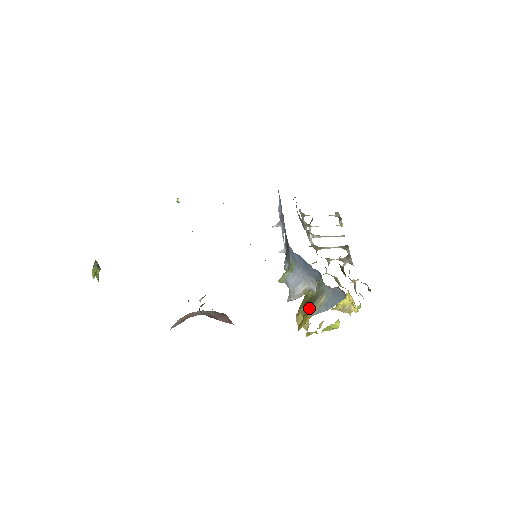
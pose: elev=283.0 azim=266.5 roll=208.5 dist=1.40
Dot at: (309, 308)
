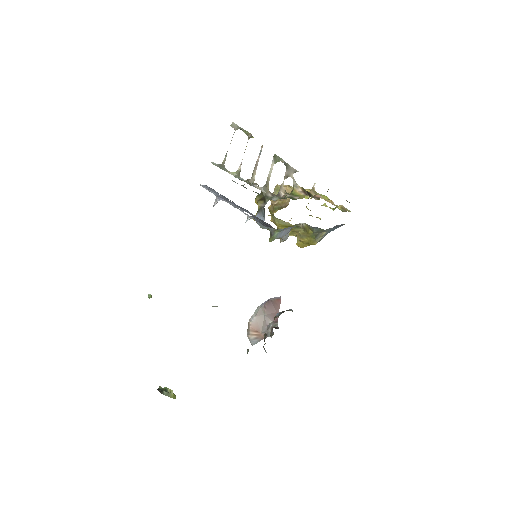
Dot at: (311, 241)
